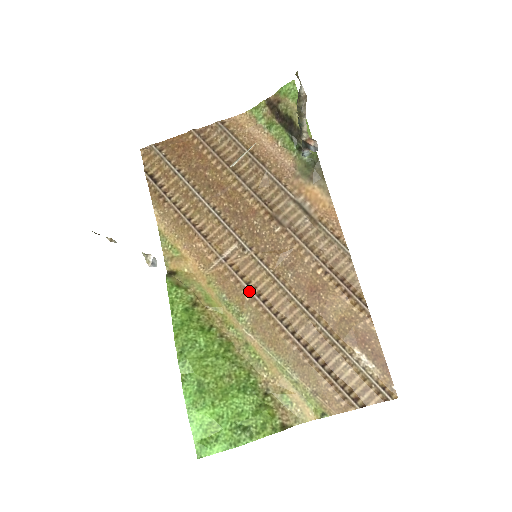
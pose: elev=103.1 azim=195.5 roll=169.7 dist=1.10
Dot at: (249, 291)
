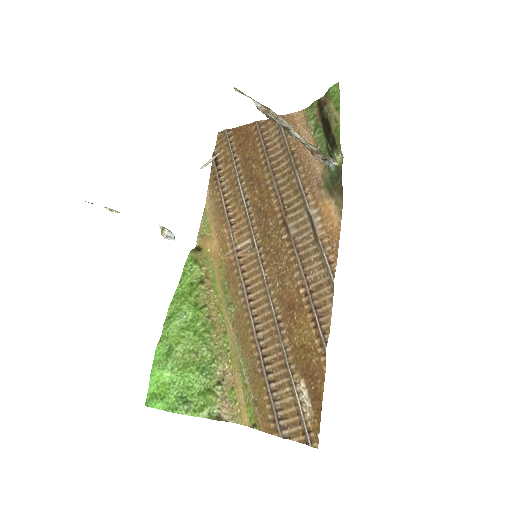
Dot at: (243, 286)
